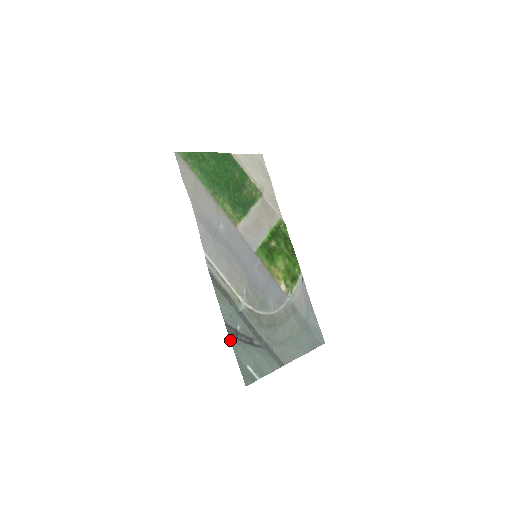
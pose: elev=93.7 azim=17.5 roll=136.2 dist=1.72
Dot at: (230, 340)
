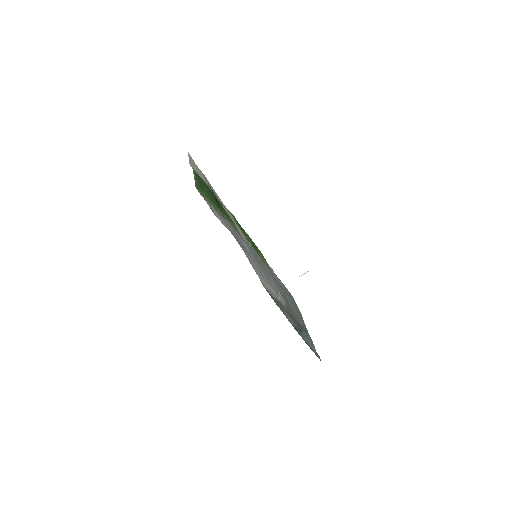
Dot at: occluded
